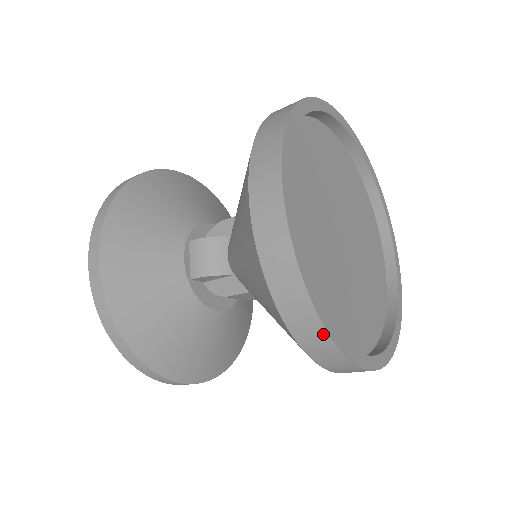
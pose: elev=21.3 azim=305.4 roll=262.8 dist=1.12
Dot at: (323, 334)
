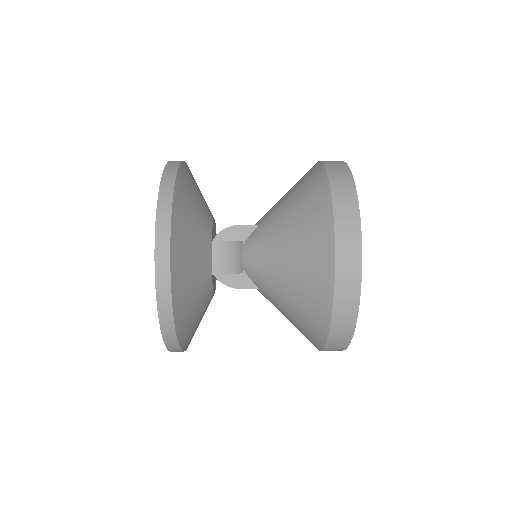
Dot at: (347, 341)
